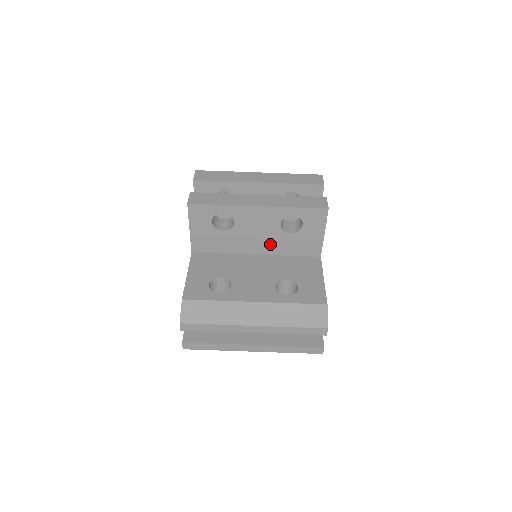
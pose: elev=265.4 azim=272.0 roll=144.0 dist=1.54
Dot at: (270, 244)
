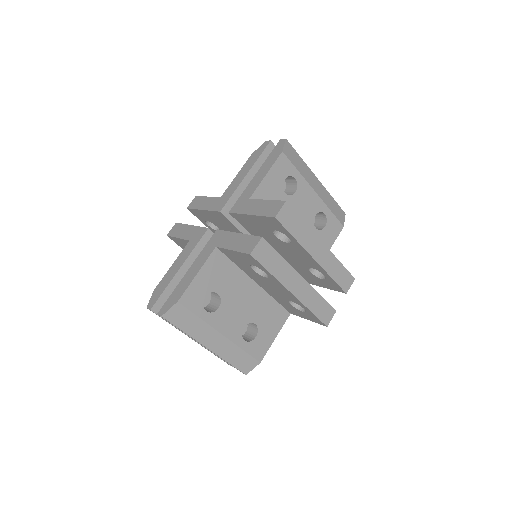
Dot at: (272, 292)
